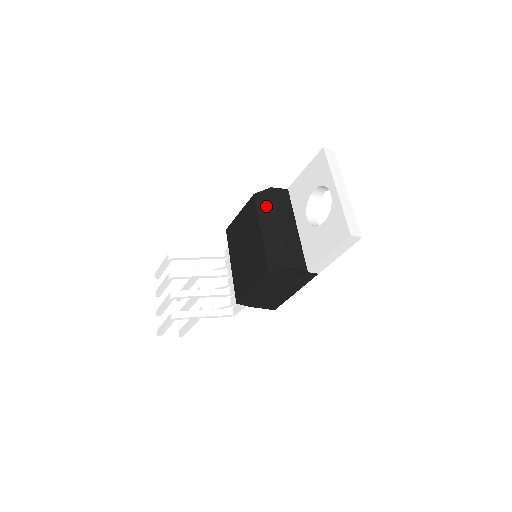
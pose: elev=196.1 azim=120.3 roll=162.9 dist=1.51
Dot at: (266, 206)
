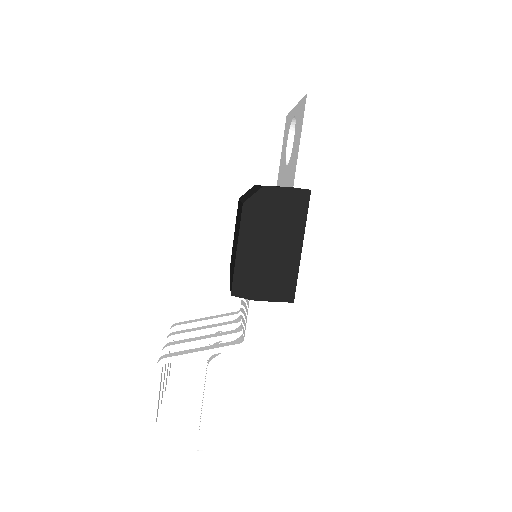
Dot at: occluded
